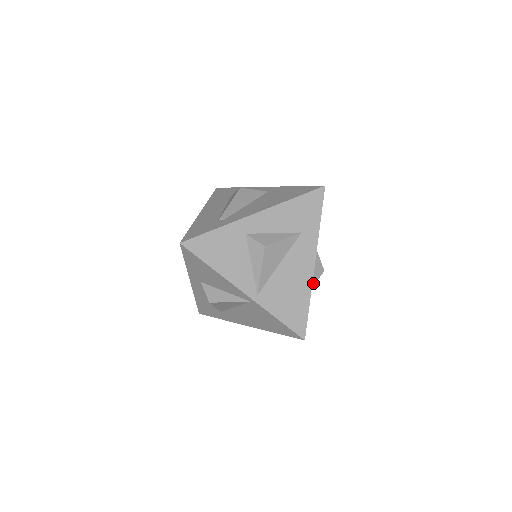
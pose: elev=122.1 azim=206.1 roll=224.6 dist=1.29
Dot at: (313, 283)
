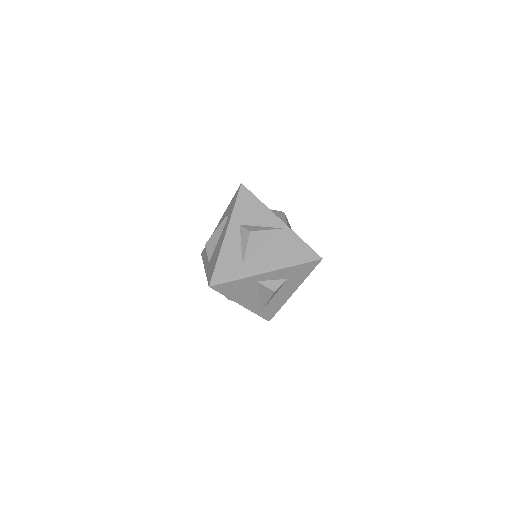
Dot at: occluded
